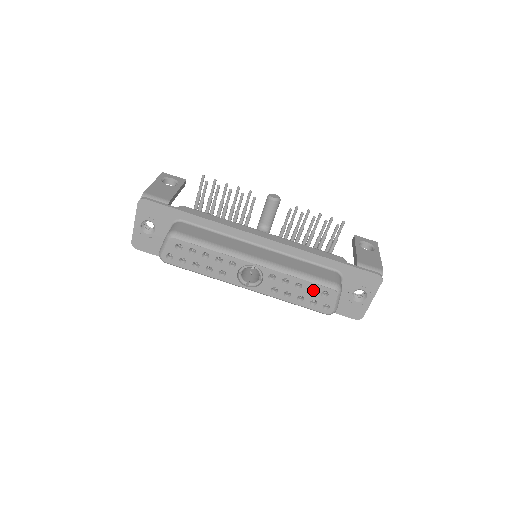
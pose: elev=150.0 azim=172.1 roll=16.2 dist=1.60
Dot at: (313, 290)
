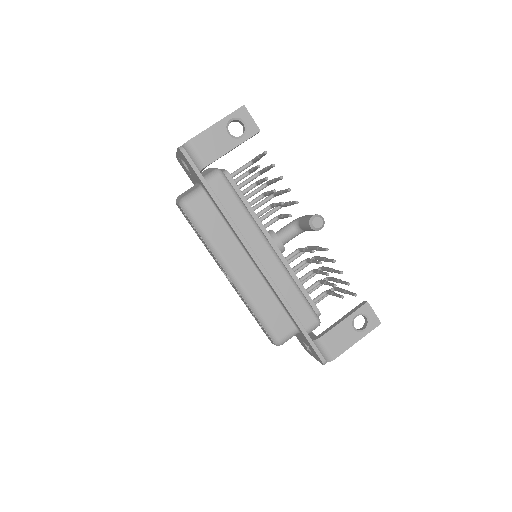
Dot at: occluded
